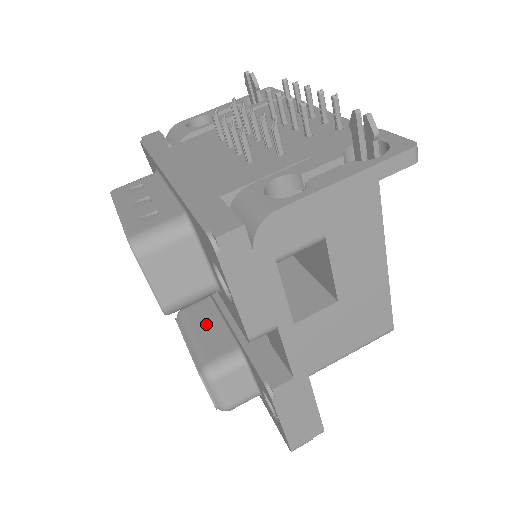
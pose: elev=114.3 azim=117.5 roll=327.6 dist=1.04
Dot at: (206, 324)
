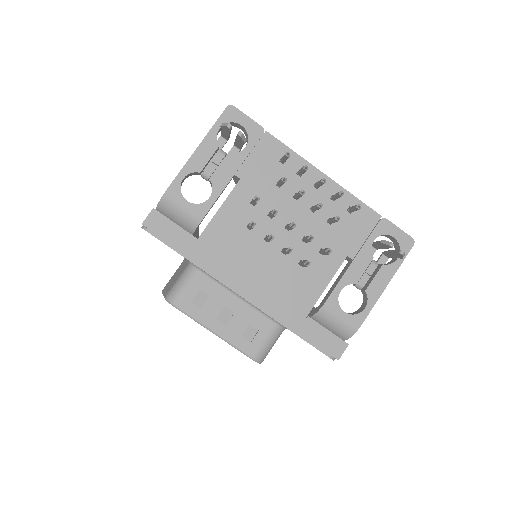
Dot at: occluded
